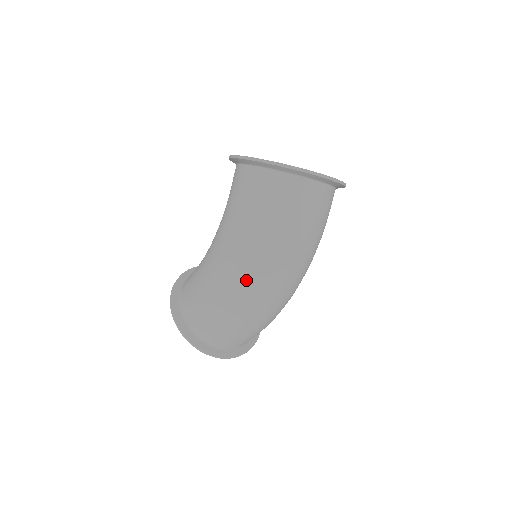
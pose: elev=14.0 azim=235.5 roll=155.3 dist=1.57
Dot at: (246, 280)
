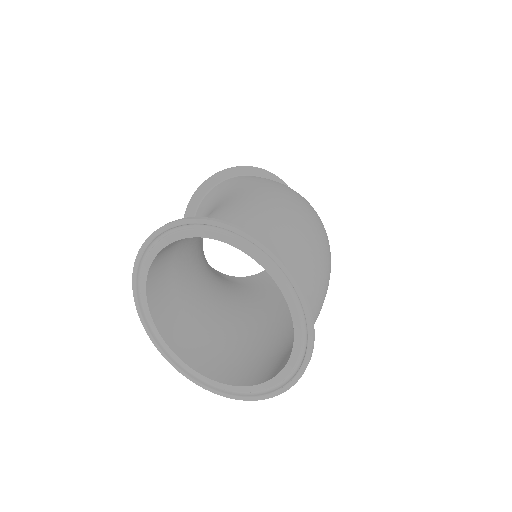
Dot at: (304, 203)
